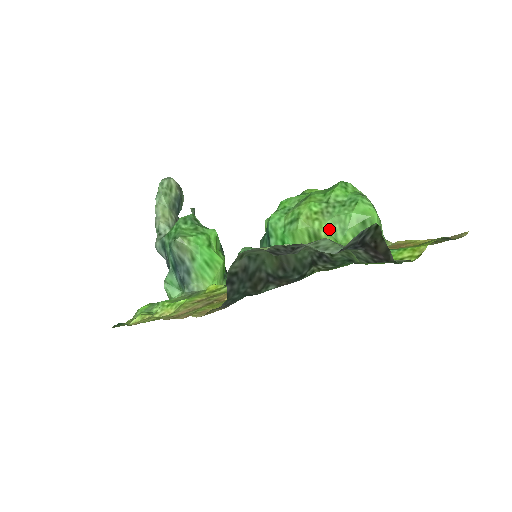
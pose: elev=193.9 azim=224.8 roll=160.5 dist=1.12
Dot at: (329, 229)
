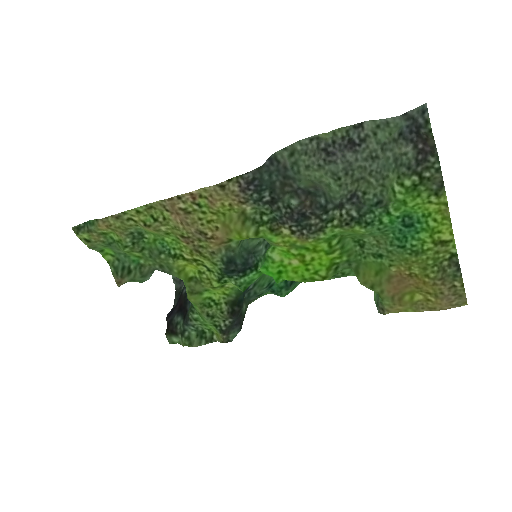
Dot at: occluded
